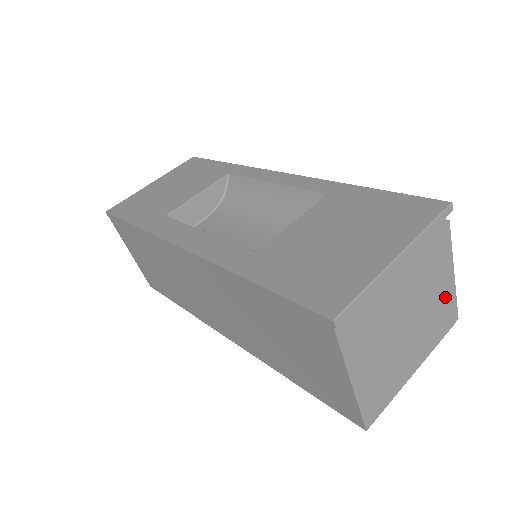
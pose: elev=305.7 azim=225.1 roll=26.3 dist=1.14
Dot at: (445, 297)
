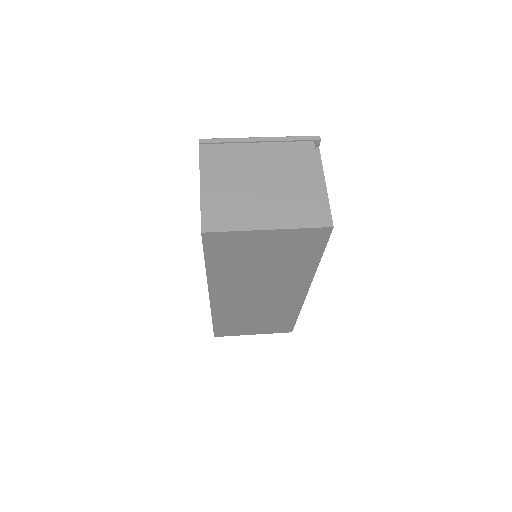
Dot at: (312, 195)
